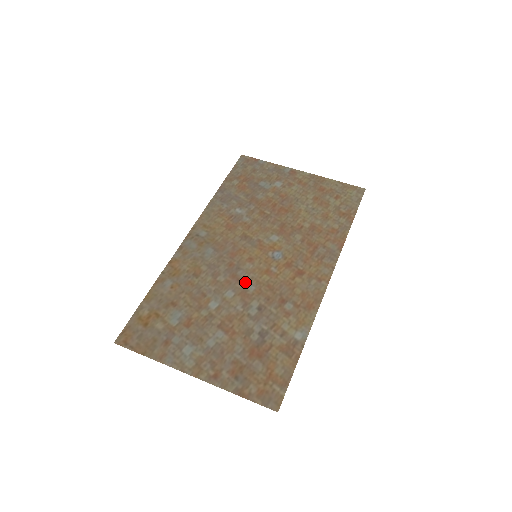
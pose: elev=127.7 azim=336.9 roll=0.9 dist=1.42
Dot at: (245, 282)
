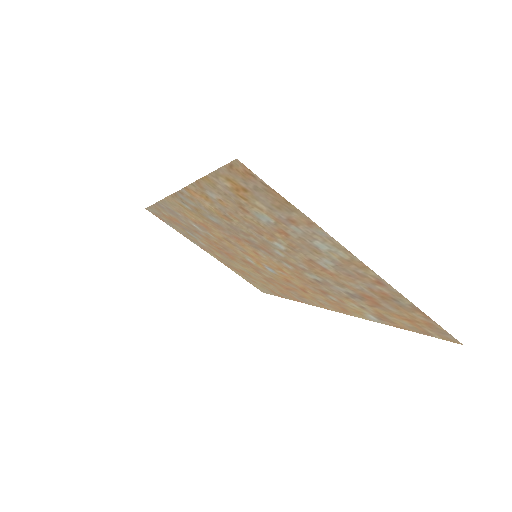
Dot at: (277, 259)
